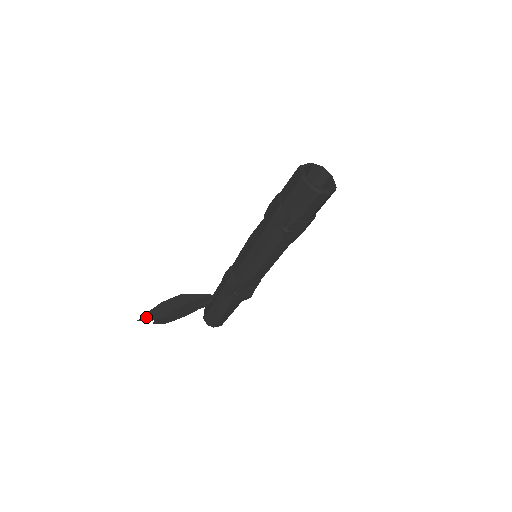
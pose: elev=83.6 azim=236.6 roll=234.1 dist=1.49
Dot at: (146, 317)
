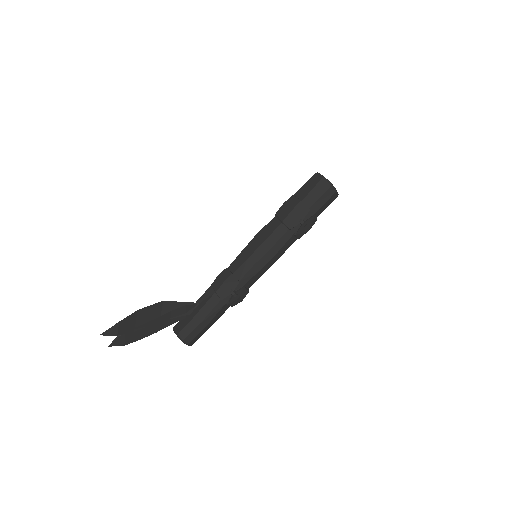
Dot at: (113, 329)
